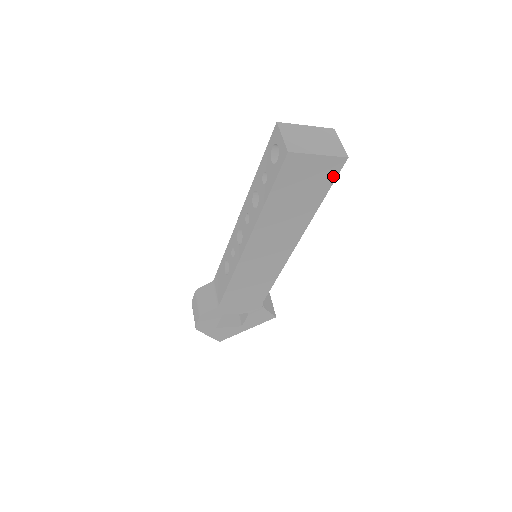
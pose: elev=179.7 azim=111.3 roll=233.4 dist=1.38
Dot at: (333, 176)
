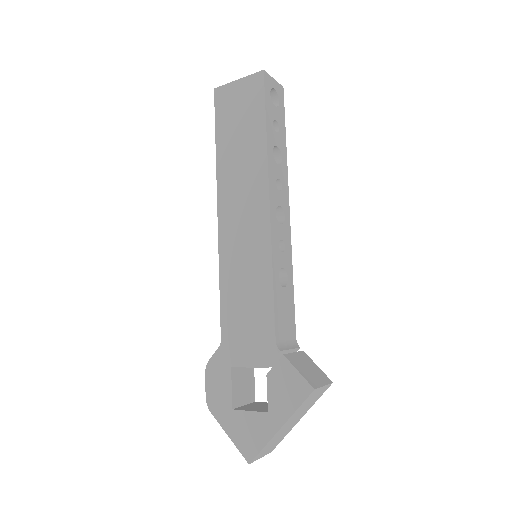
Dot at: (261, 94)
